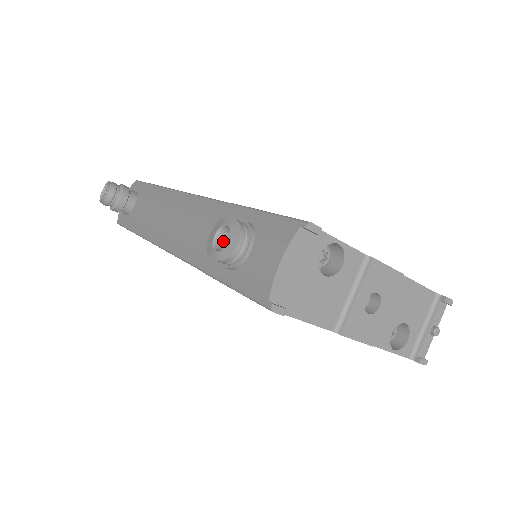
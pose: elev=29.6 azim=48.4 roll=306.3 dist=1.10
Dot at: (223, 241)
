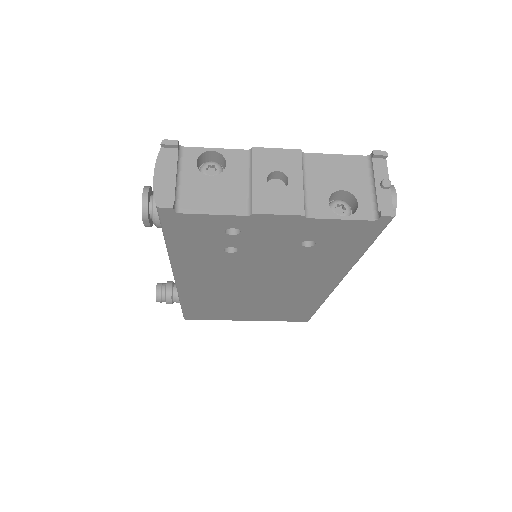
Dot at: occluded
